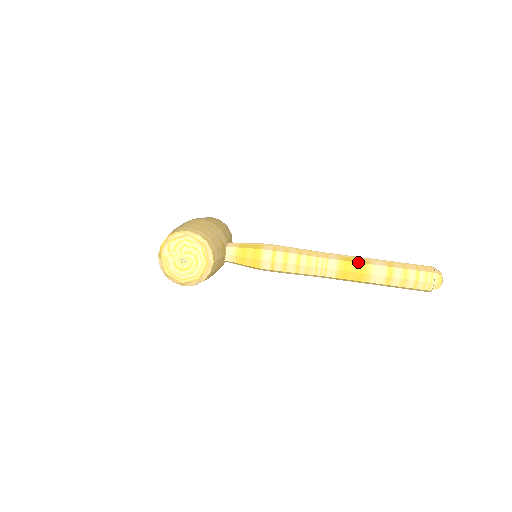
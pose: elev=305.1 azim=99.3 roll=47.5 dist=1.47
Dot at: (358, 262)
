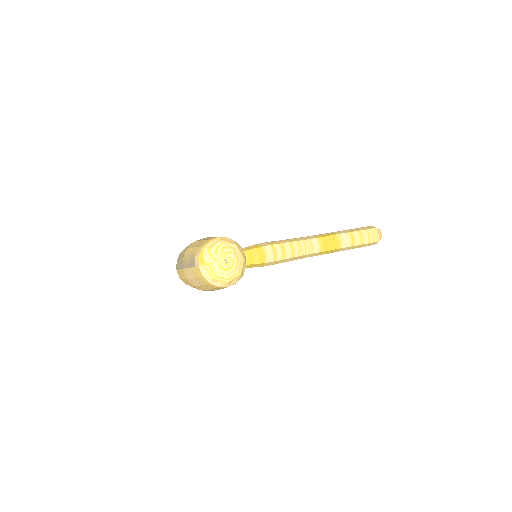
Dot at: (330, 235)
